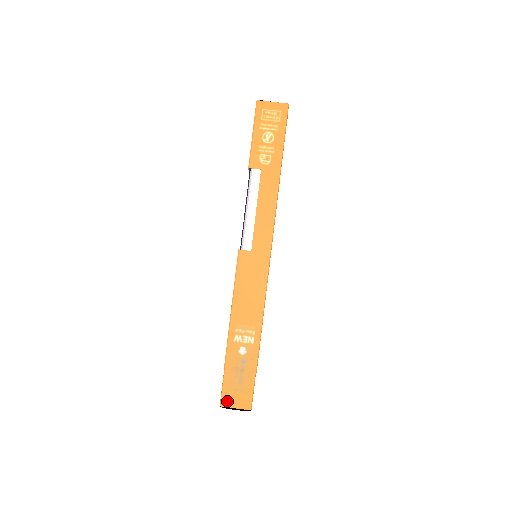
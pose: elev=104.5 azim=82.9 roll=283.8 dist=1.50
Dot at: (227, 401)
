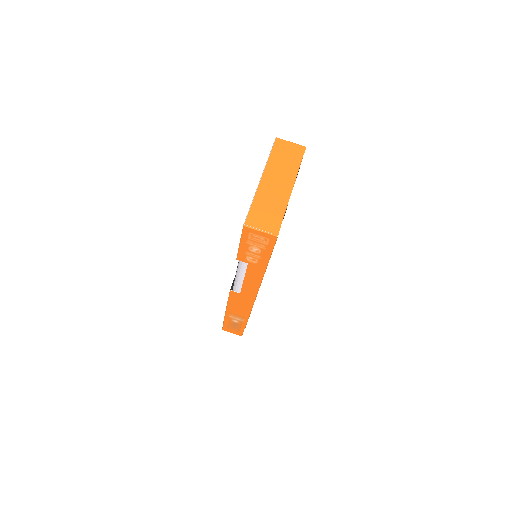
Dot at: (226, 330)
